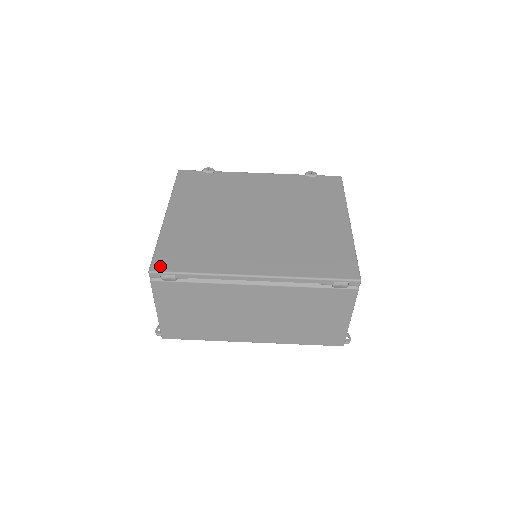
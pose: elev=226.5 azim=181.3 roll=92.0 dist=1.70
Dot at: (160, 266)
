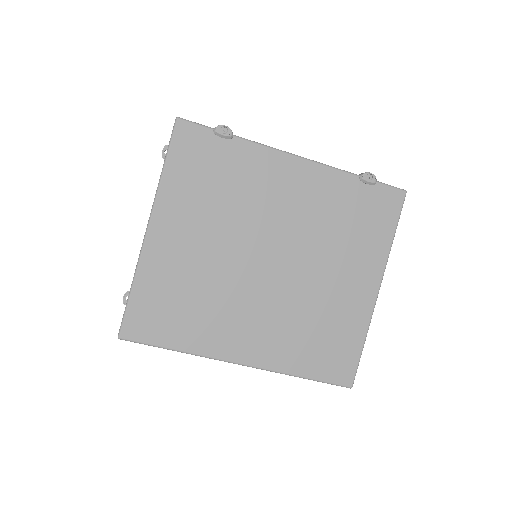
Dot at: (133, 332)
